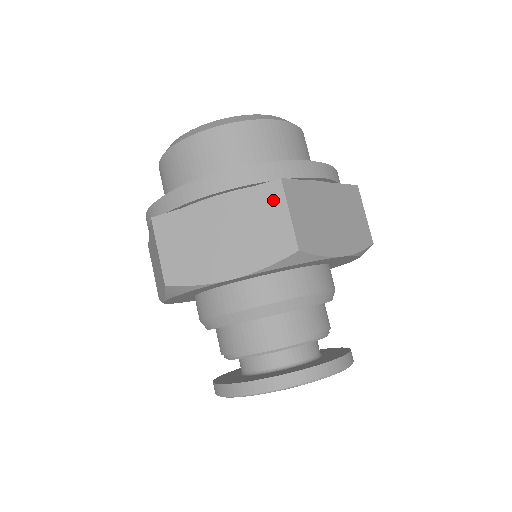
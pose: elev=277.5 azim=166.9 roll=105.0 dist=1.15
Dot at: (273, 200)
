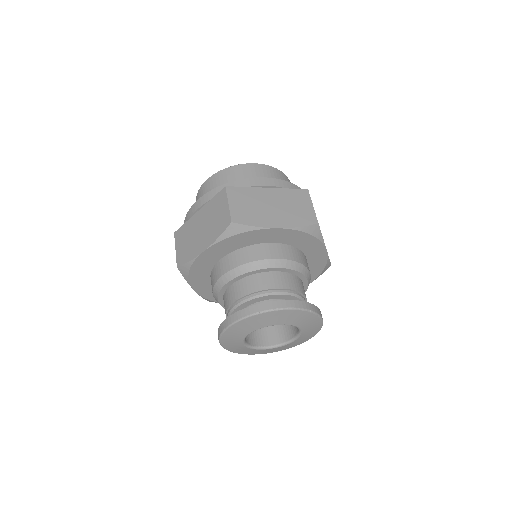
Dot at: (222, 200)
